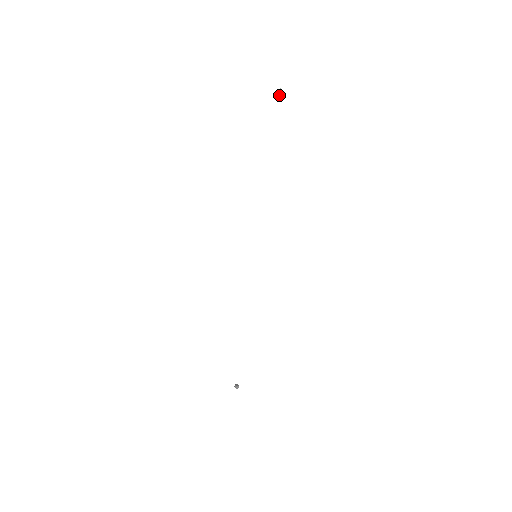
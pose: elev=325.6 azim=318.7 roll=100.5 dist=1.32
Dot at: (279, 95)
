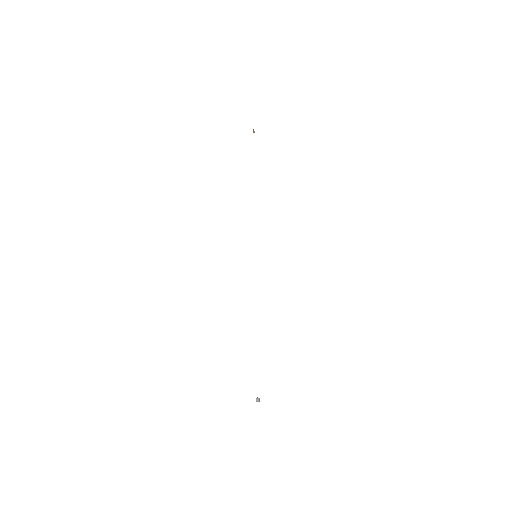
Dot at: occluded
